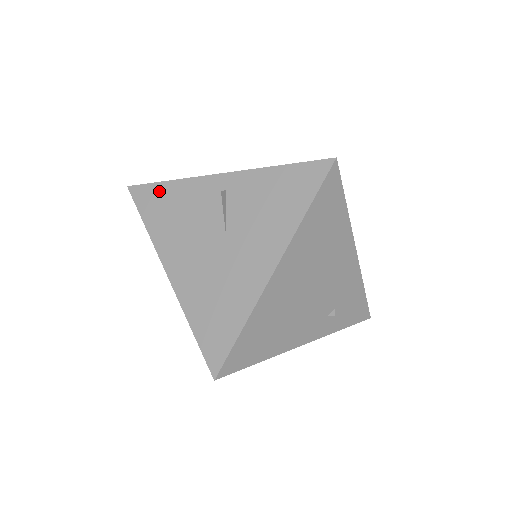
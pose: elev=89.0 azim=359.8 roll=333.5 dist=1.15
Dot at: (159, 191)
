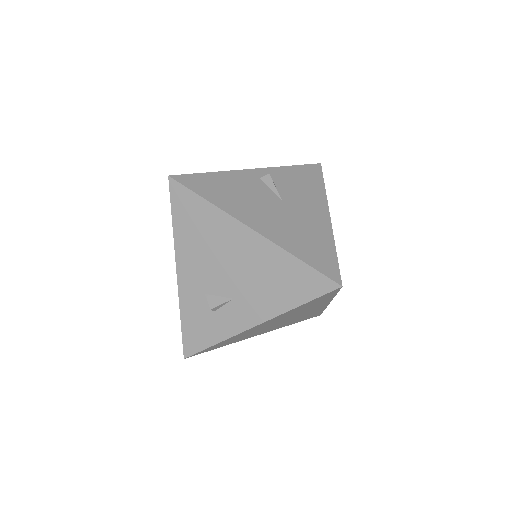
Dot at: (205, 178)
